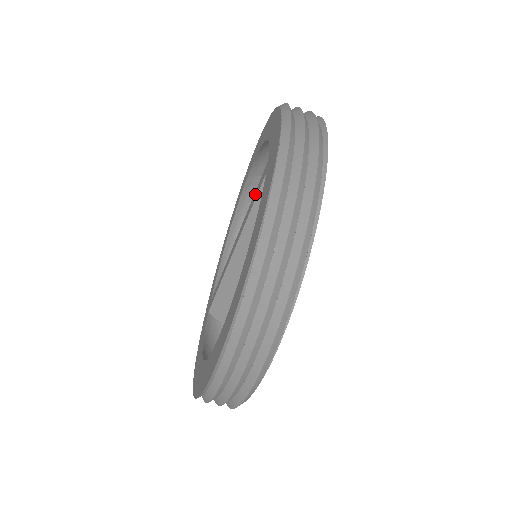
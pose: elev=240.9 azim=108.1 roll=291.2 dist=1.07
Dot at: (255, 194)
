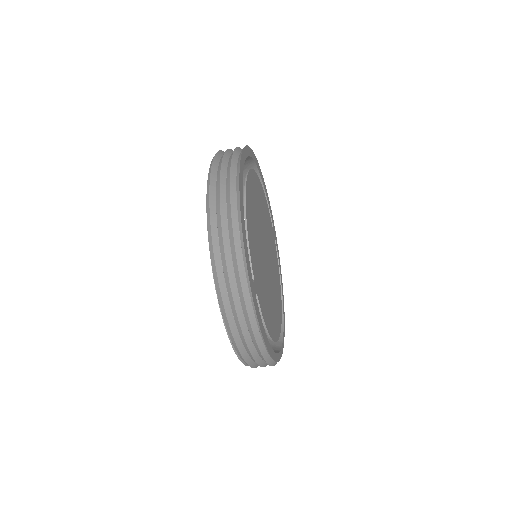
Dot at: occluded
